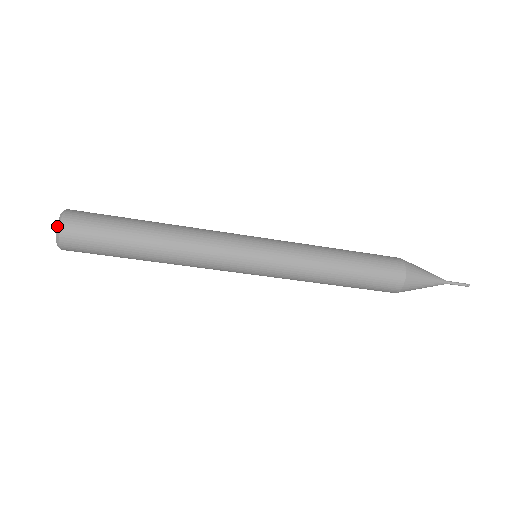
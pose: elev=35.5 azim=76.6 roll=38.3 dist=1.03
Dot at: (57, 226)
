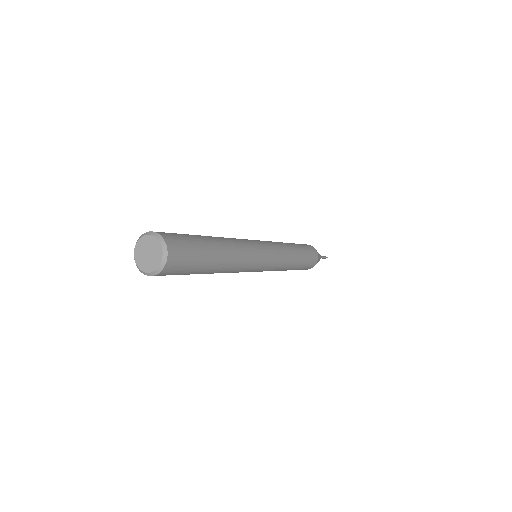
Dot at: (163, 254)
